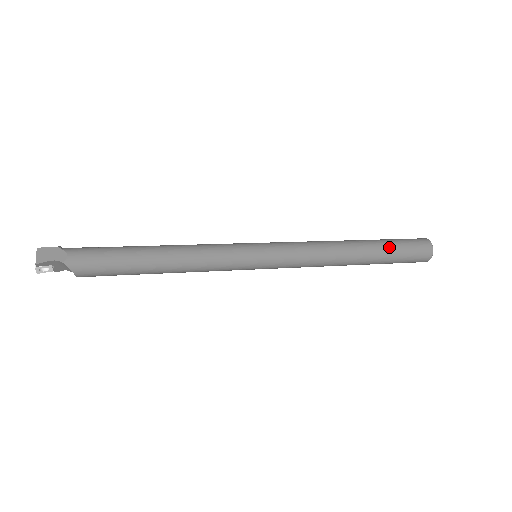
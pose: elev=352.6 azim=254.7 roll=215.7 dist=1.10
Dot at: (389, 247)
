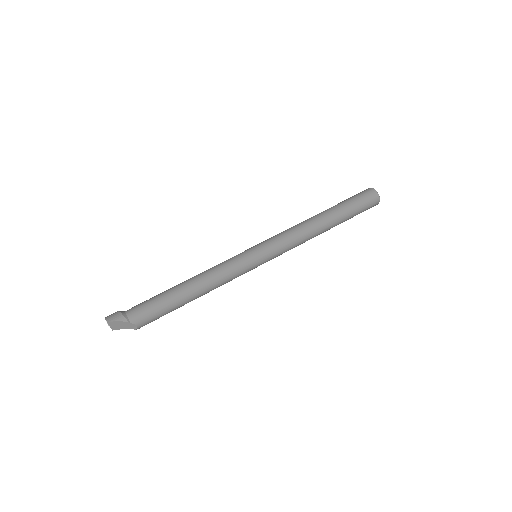
Dot at: (349, 217)
